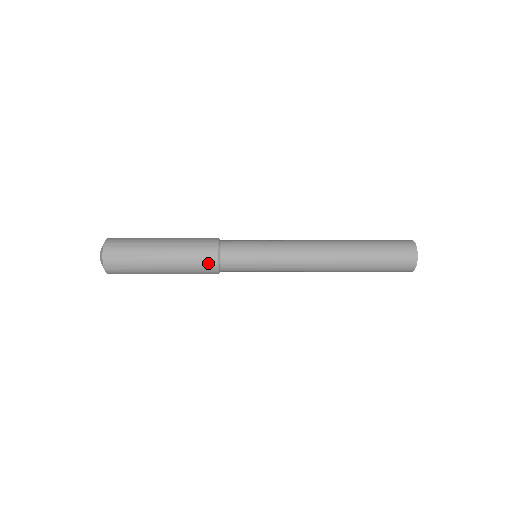
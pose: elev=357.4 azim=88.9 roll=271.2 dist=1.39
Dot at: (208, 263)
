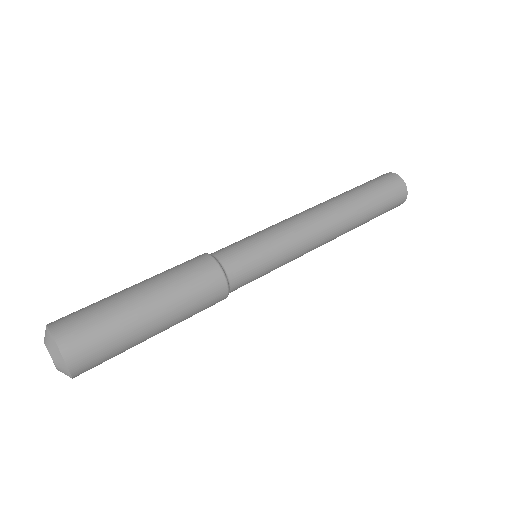
Dot at: (213, 281)
